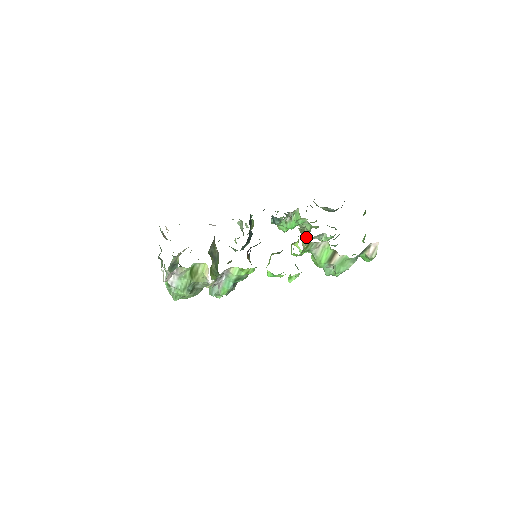
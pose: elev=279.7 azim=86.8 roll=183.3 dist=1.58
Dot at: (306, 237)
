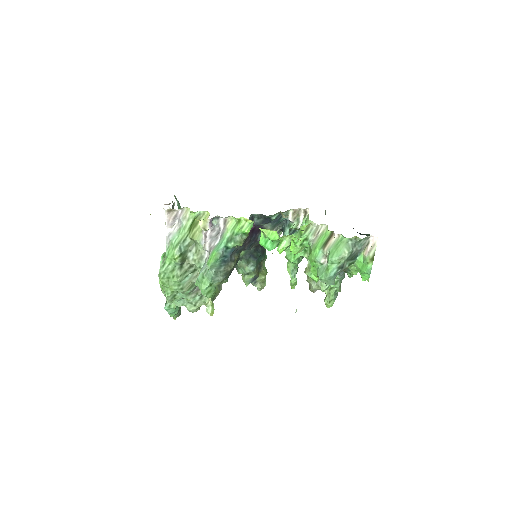
Dot at: occluded
